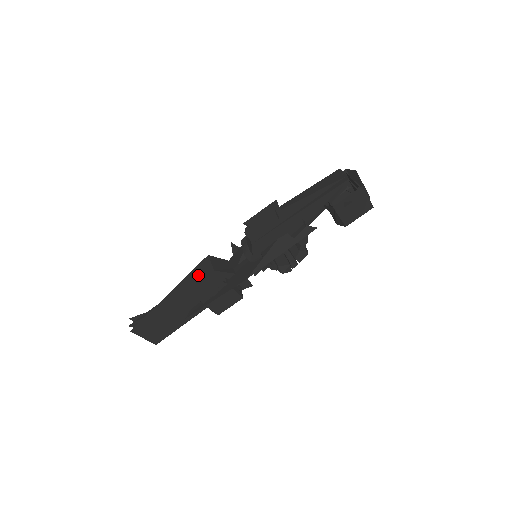
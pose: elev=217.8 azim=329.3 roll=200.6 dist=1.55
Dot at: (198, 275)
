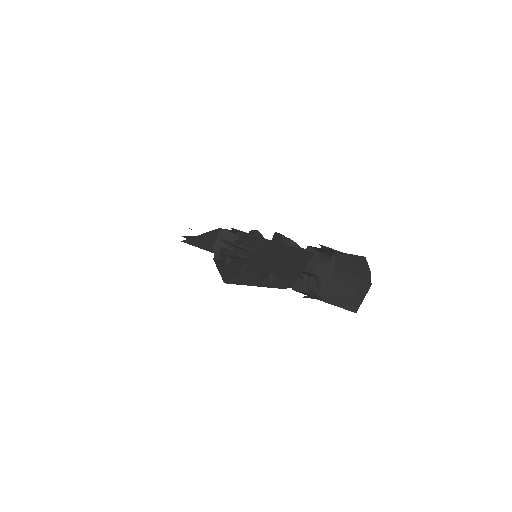
Dot at: (208, 242)
